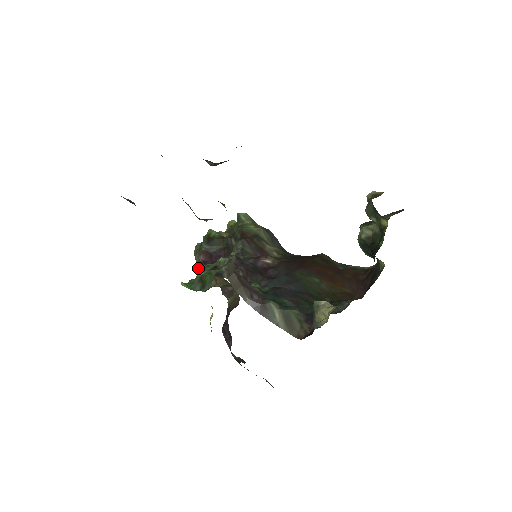
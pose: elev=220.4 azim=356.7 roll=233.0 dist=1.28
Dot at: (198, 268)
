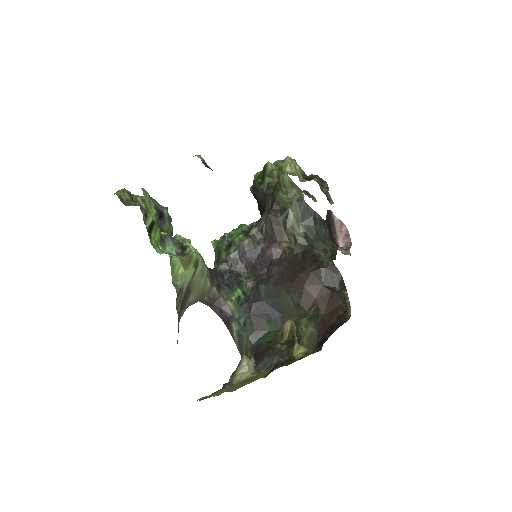
Dot at: (223, 235)
